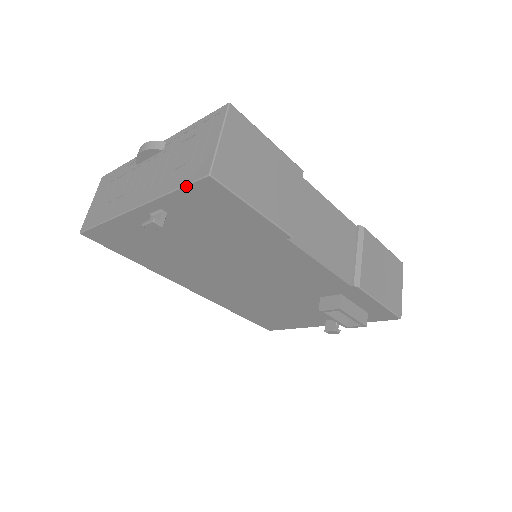
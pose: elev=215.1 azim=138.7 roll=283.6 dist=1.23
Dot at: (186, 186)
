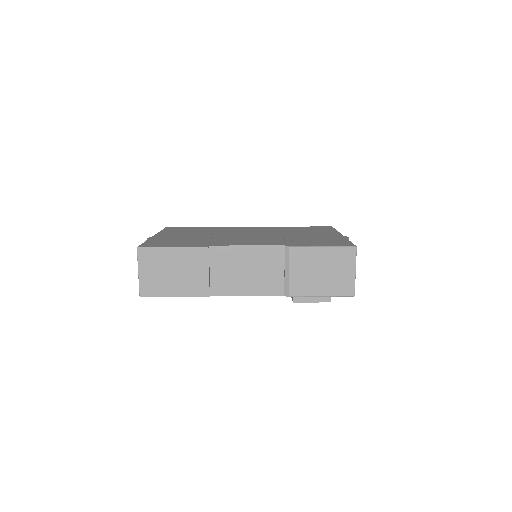
Dot at: occluded
